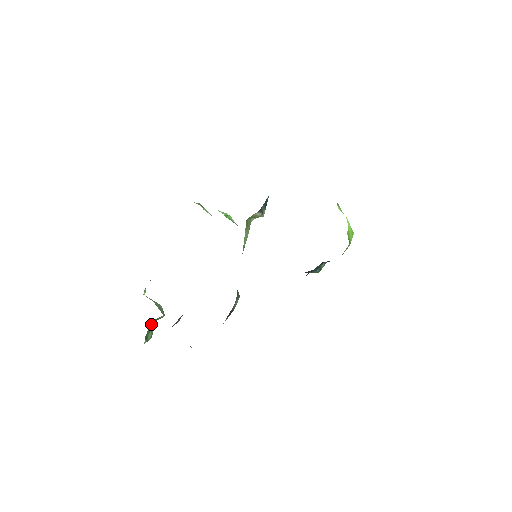
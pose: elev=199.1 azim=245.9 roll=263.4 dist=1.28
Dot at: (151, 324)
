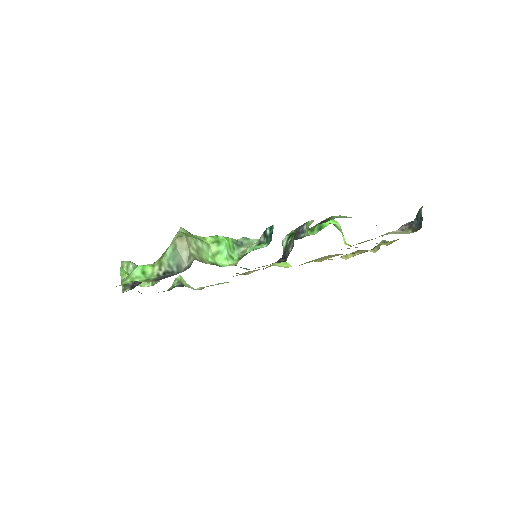
Dot at: occluded
